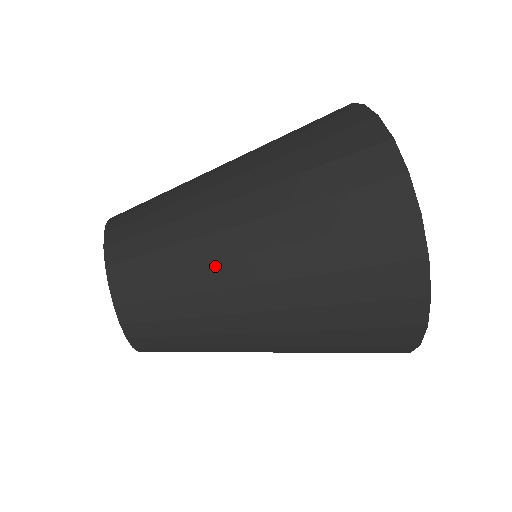
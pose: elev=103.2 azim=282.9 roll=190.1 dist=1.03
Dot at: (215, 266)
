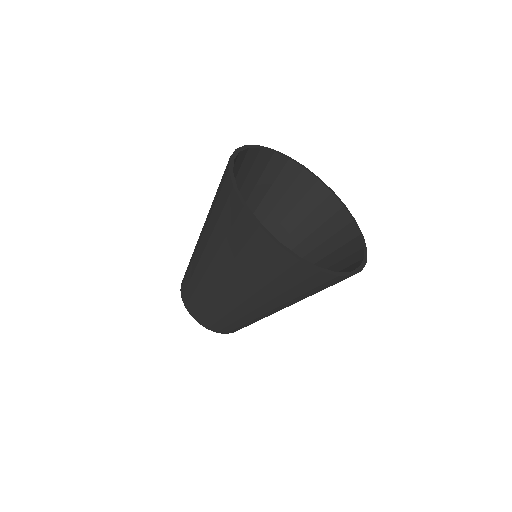
Dot at: (213, 290)
